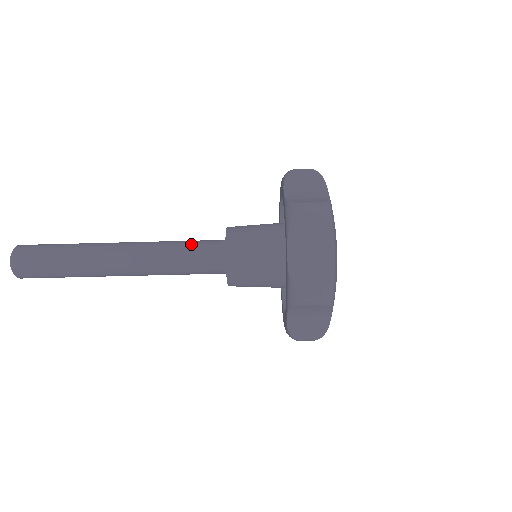
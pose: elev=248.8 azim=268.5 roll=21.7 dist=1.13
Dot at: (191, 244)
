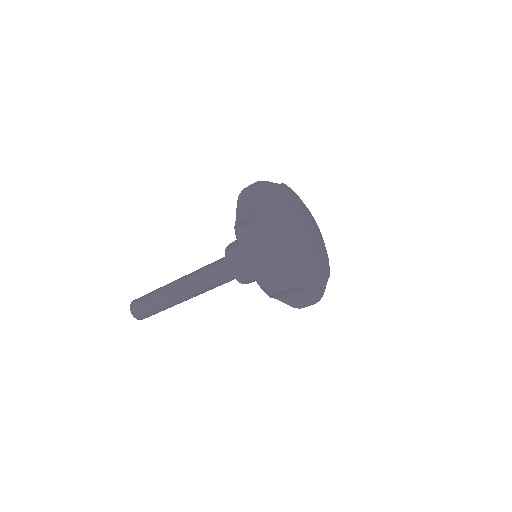
Dot at: (214, 277)
